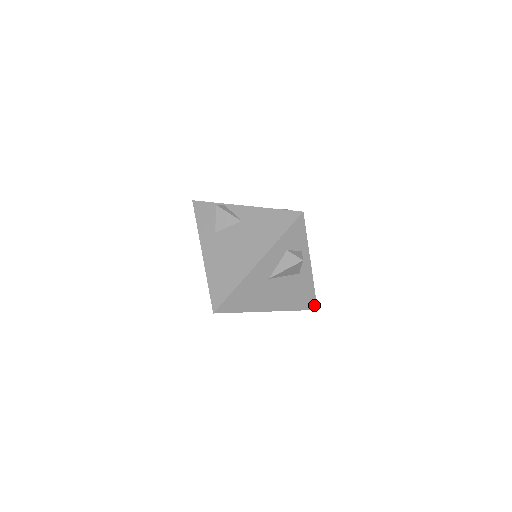
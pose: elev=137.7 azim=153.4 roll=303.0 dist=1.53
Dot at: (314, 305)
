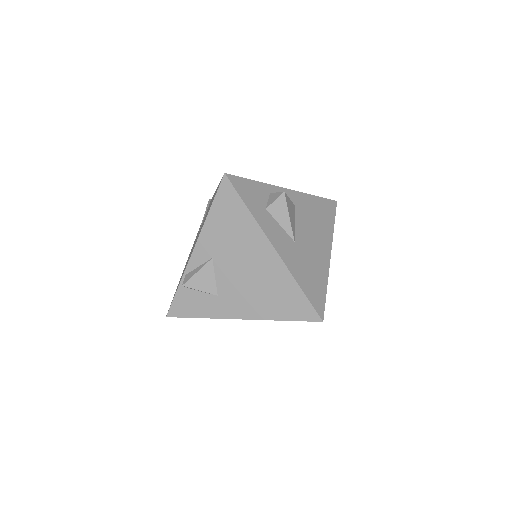
Dot at: (331, 203)
